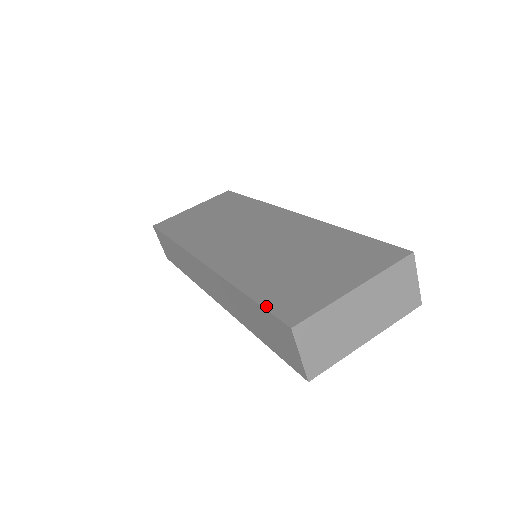
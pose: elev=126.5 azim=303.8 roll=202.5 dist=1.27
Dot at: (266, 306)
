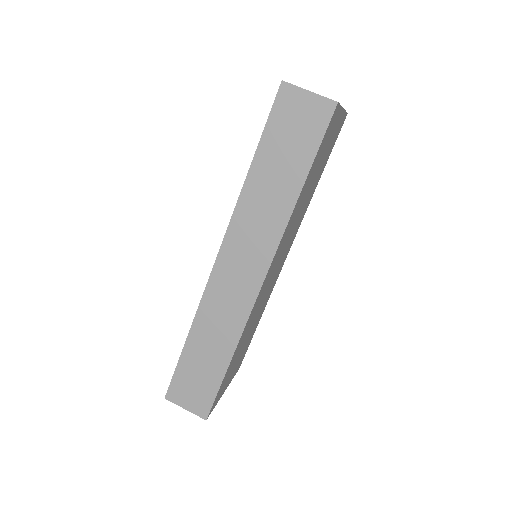
Dot at: (265, 125)
